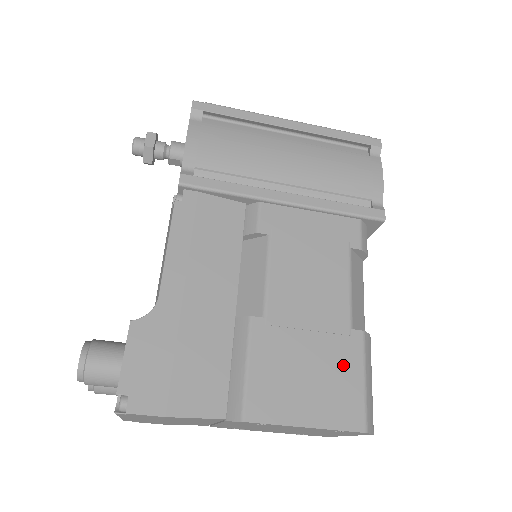
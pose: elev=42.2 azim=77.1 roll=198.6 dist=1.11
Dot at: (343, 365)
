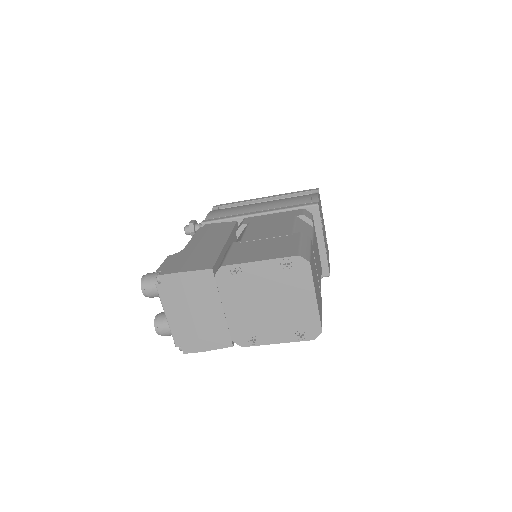
Dot at: (286, 242)
